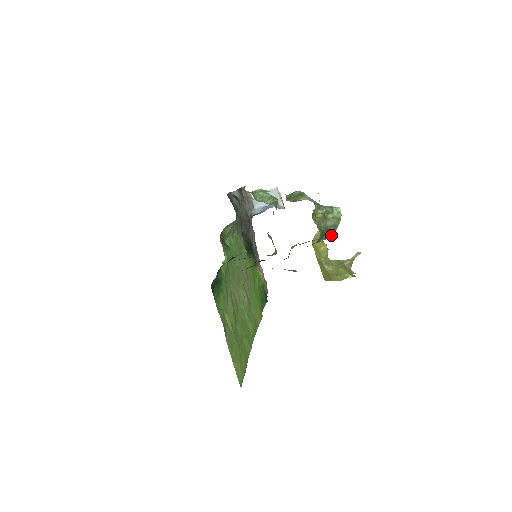
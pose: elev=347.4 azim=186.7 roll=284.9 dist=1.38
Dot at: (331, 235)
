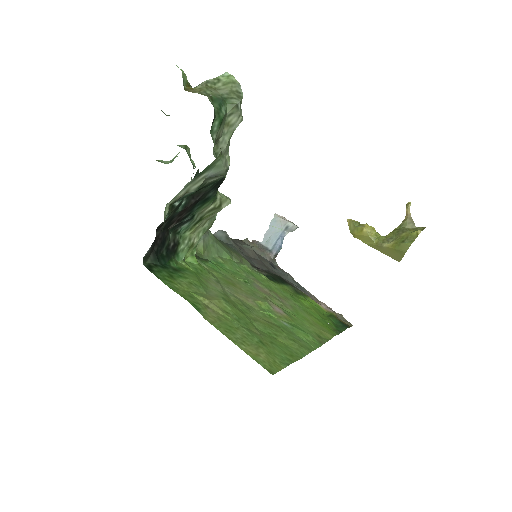
Dot at: (237, 103)
